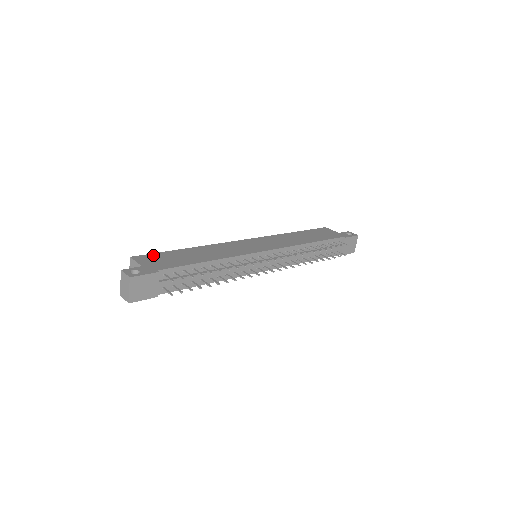
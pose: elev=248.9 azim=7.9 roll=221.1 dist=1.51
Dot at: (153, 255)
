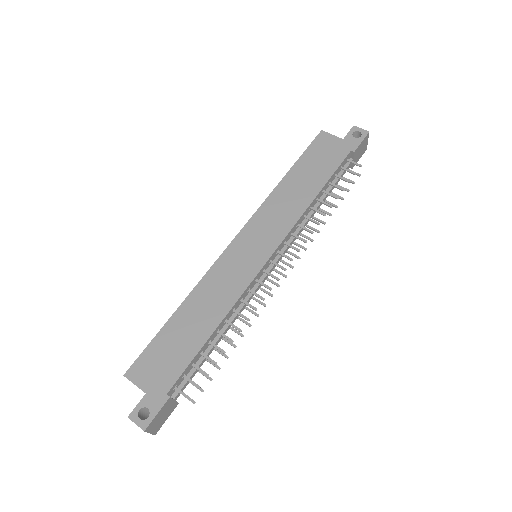
Dot at: (146, 355)
